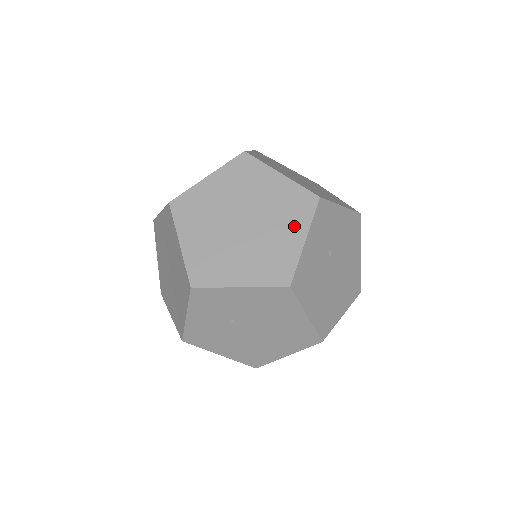
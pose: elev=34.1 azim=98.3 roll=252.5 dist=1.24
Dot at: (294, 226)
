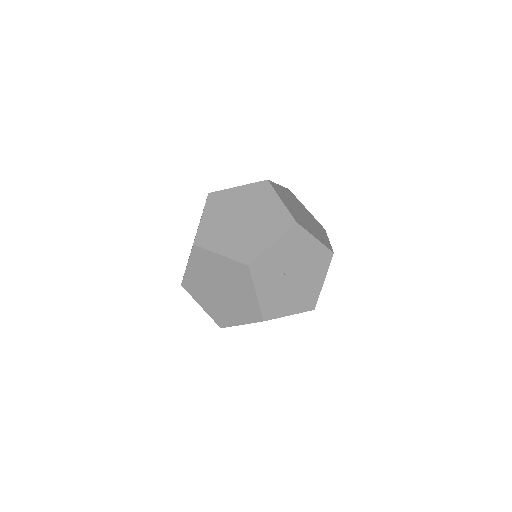
Dot at: (246, 287)
